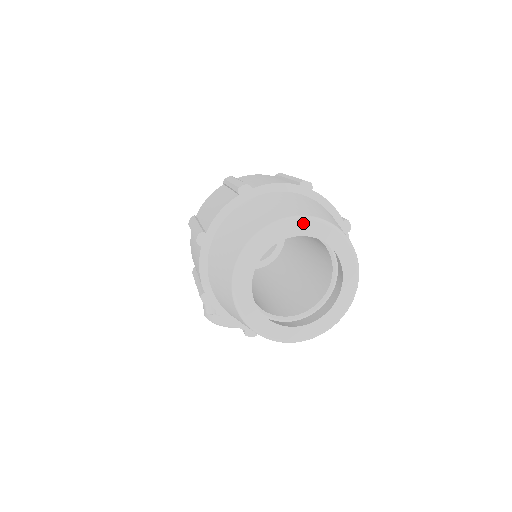
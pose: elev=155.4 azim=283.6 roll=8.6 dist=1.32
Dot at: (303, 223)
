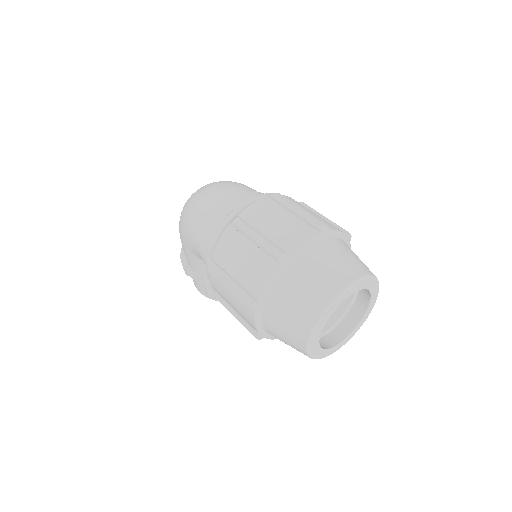
Dot at: (351, 288)
